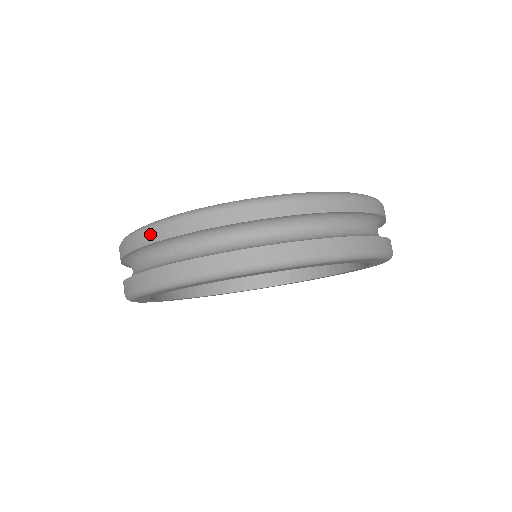
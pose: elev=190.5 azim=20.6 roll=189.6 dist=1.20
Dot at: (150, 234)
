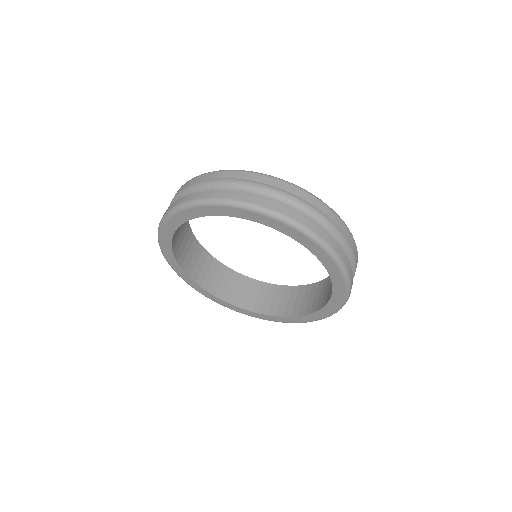
Dot at: (197, 178)
